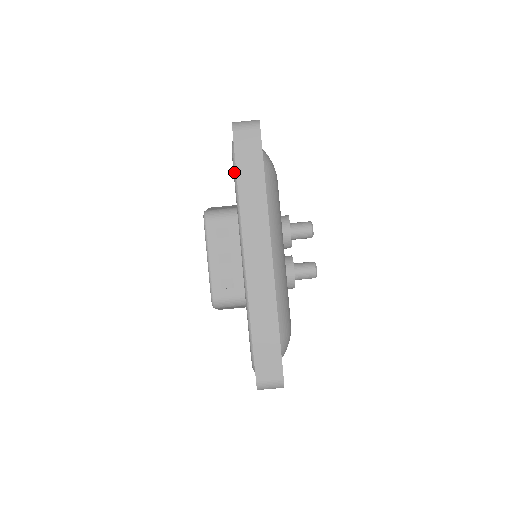
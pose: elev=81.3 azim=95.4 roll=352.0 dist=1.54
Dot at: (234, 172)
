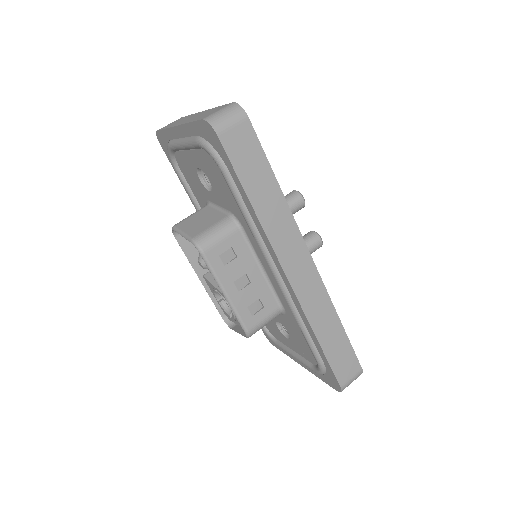
Dot at: (230, 184)
